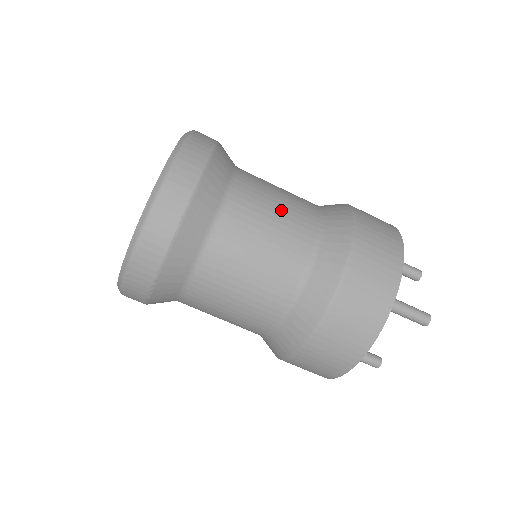
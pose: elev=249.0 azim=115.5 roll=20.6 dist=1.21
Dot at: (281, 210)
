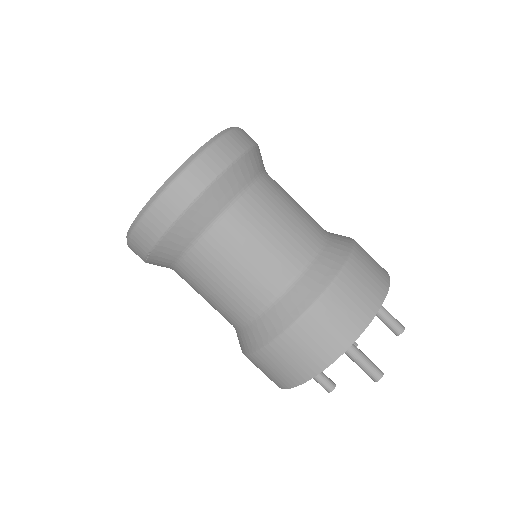
Dot at: (279, 232)
